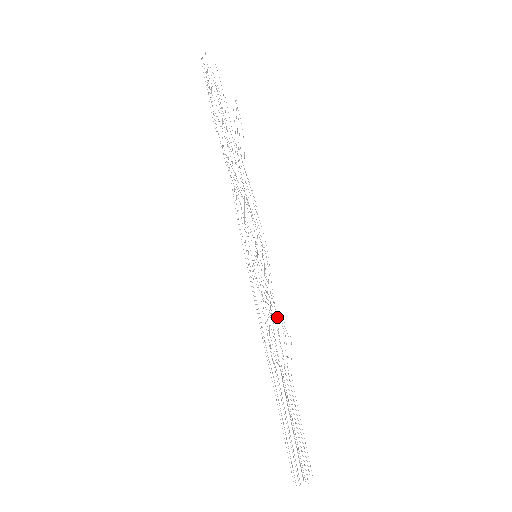
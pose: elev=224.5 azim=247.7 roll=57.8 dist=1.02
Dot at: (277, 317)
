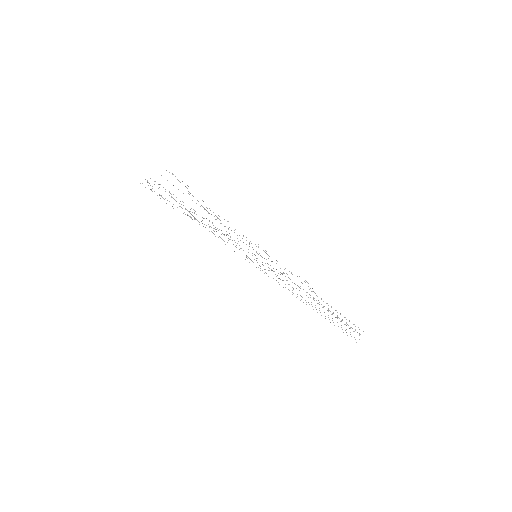
Dot at: occluded
